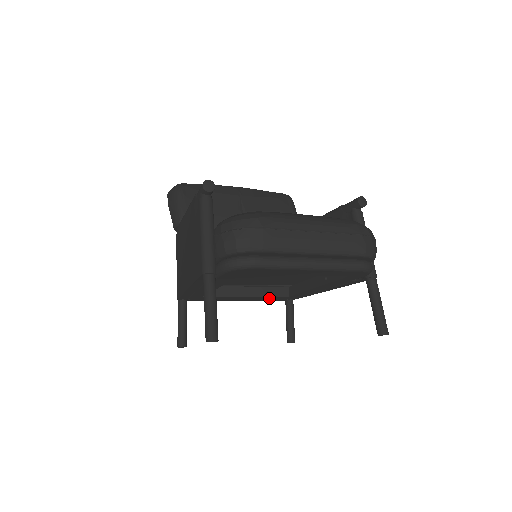
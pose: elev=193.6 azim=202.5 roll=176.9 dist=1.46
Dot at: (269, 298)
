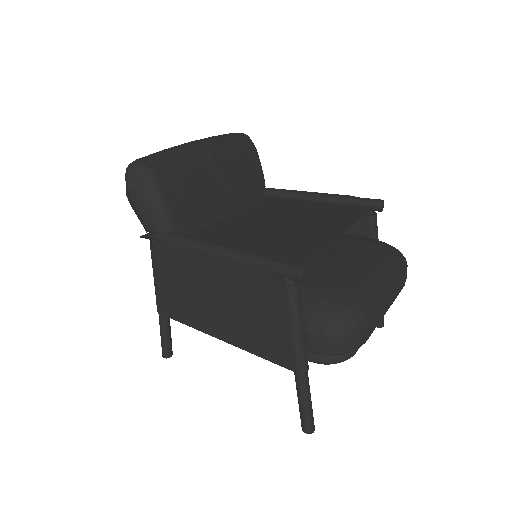
Dot at: occluded
